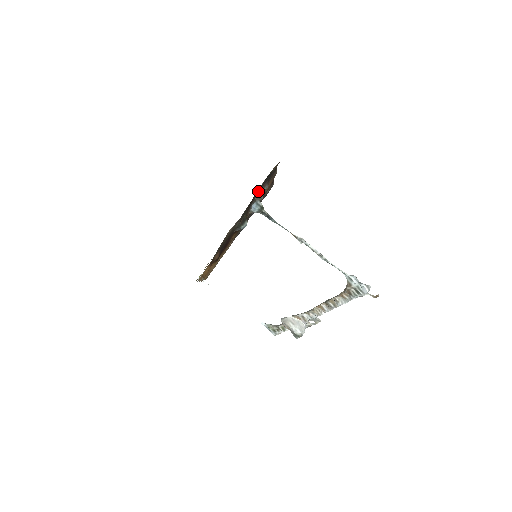
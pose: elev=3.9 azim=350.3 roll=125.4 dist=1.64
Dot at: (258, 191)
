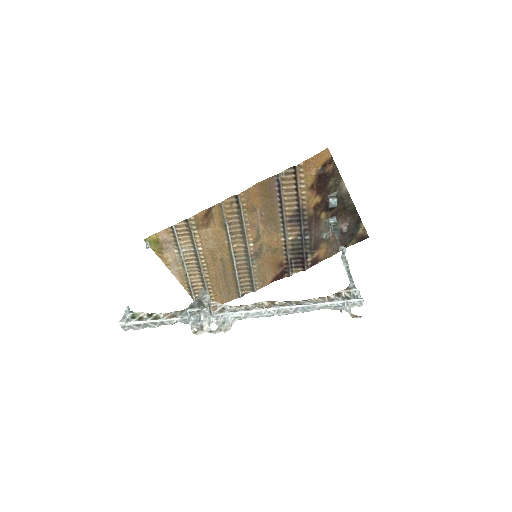
Dot at: (343, 223)
